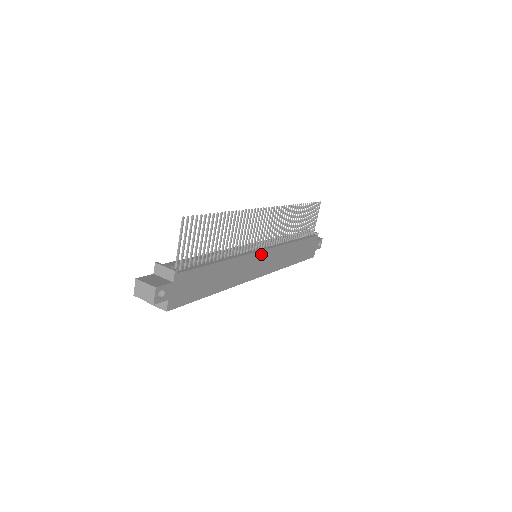
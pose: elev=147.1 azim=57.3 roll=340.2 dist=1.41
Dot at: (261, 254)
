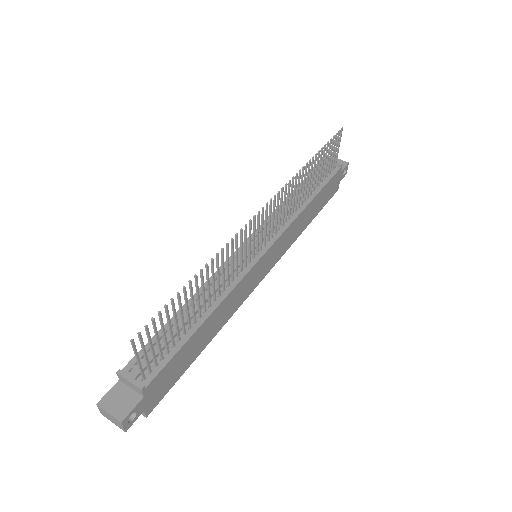
Dot at: (261, 260)
